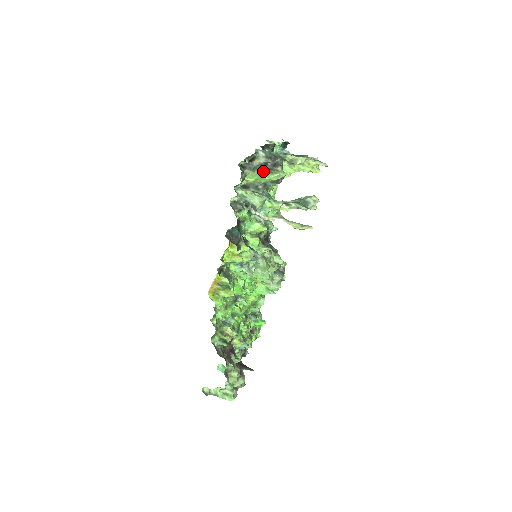
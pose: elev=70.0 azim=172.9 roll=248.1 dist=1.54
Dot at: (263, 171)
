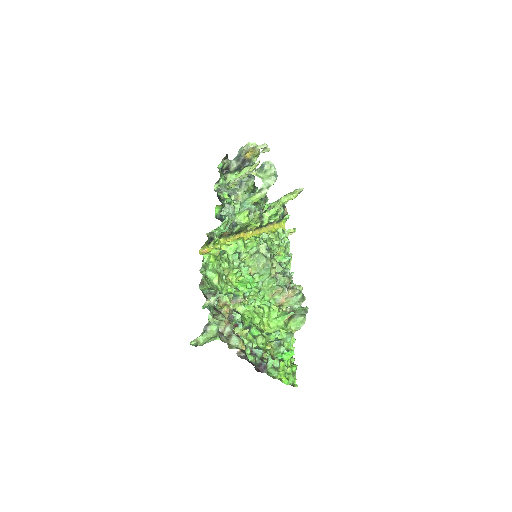
Dot at: (237, 172)
